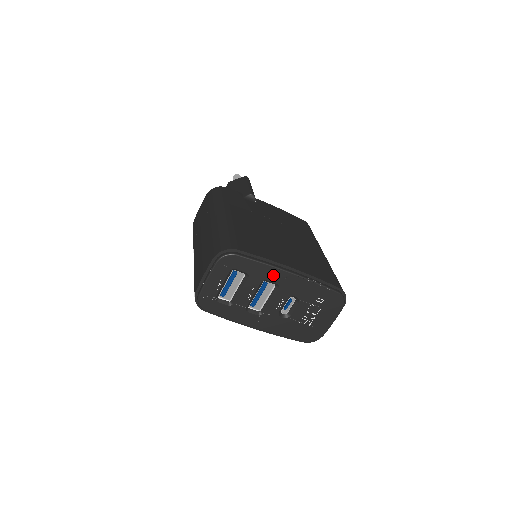
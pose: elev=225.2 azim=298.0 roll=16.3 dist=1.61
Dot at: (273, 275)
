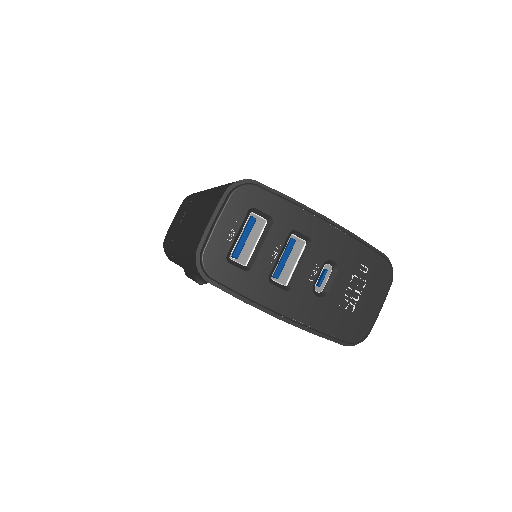
Dot at: (304, 223)
